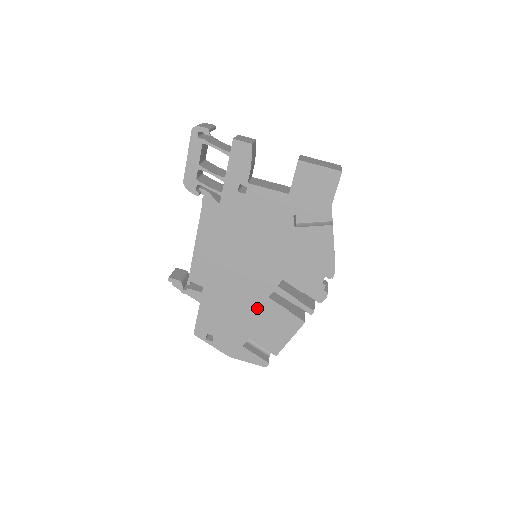
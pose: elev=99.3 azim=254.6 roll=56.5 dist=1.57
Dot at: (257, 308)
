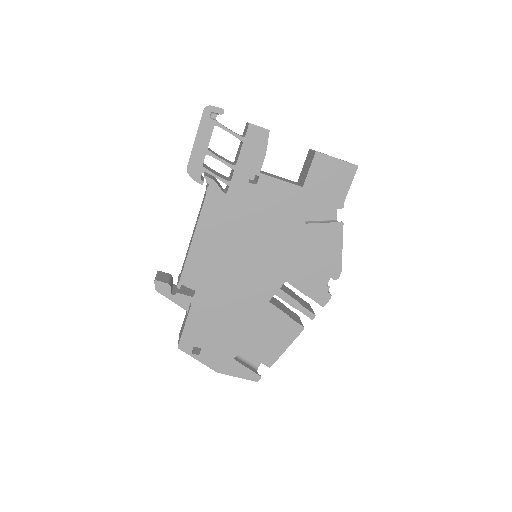
Dot at: (255, 314)
